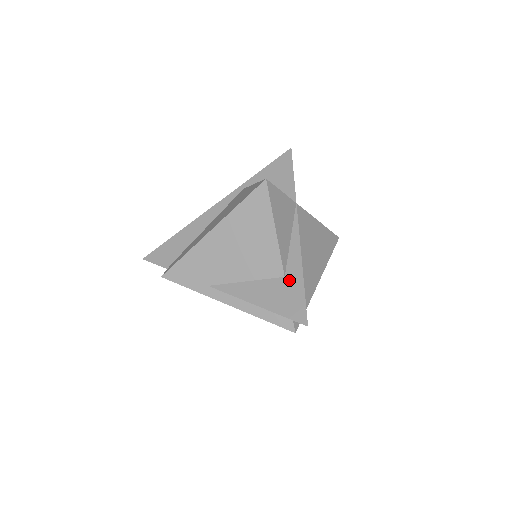
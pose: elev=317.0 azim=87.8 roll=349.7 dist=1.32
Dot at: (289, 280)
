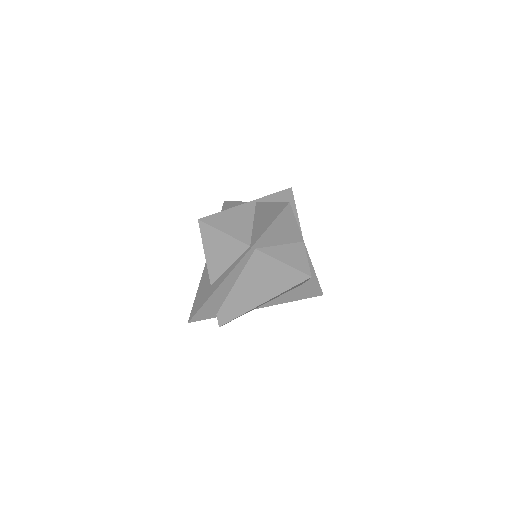
Dot at: (309, 283)
